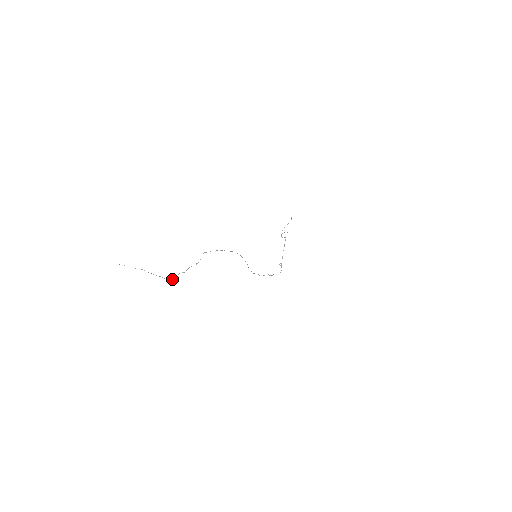
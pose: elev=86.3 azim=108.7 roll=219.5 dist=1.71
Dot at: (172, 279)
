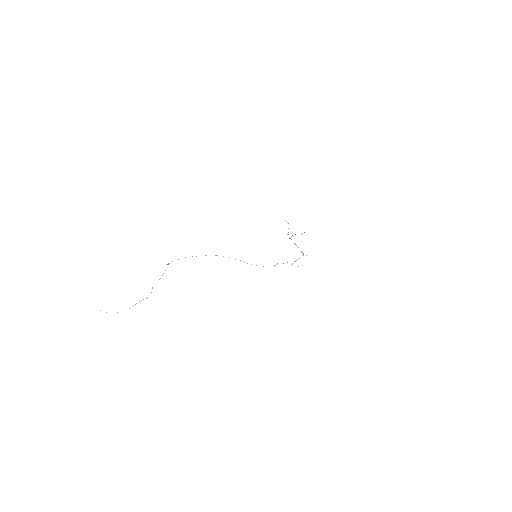
Dot at: occluded
